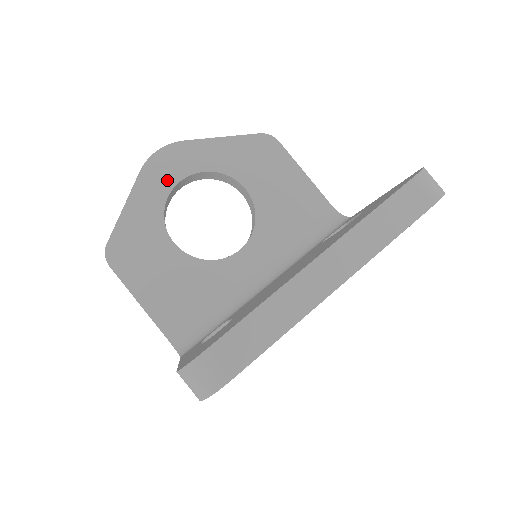
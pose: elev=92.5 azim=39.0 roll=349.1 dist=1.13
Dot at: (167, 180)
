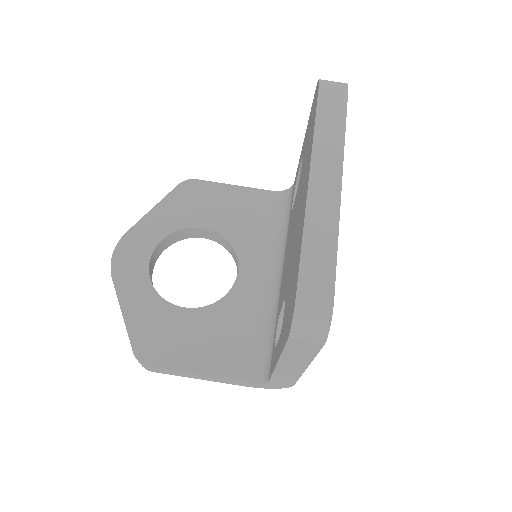
Dot at: (139, 268)
